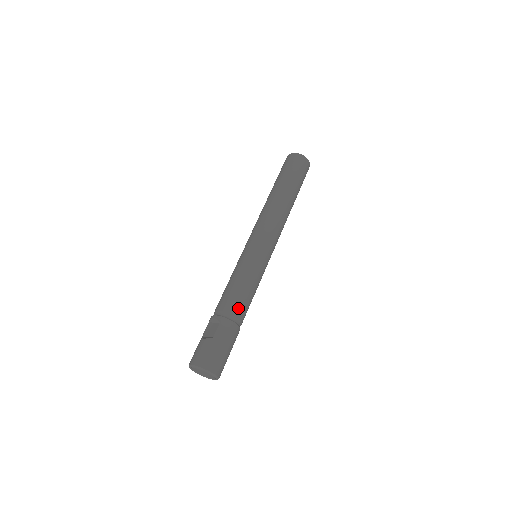
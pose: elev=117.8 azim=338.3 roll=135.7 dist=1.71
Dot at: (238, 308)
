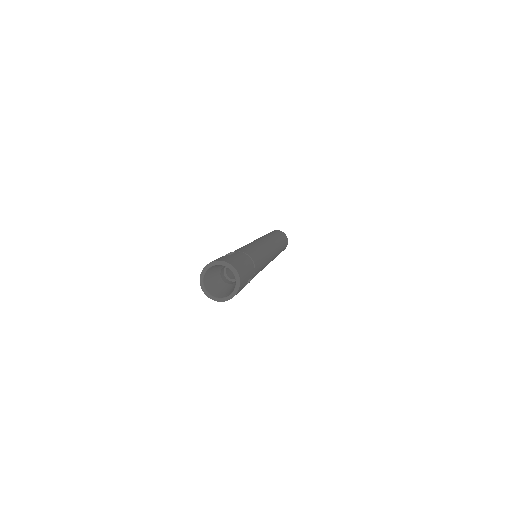
Dot at: (251, 254)
